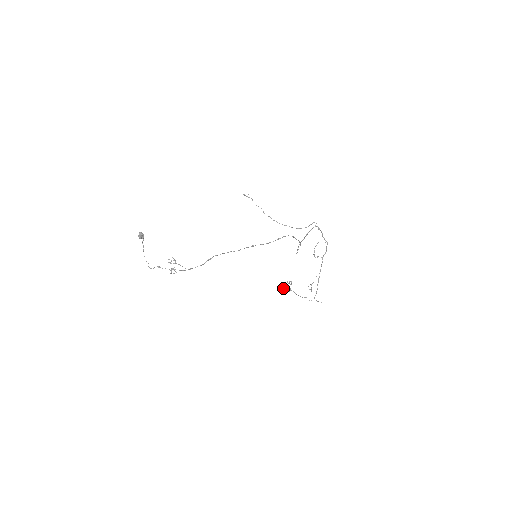
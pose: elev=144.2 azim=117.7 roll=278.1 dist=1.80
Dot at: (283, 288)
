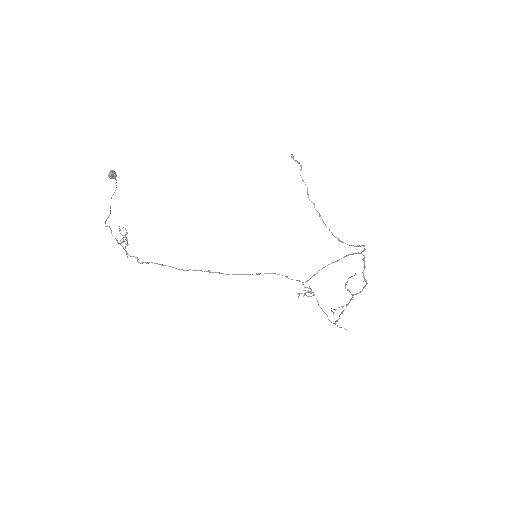
Dot at: (298, 293)
